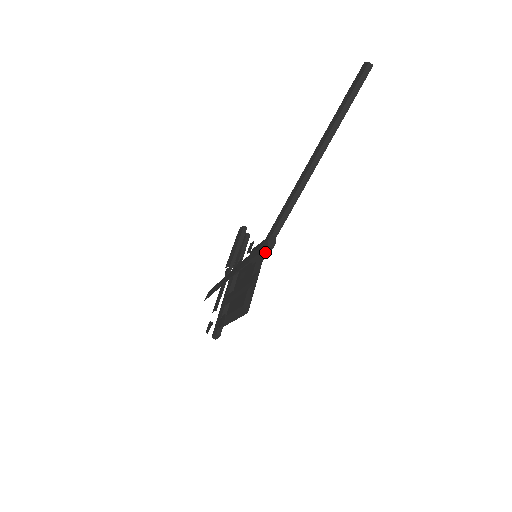
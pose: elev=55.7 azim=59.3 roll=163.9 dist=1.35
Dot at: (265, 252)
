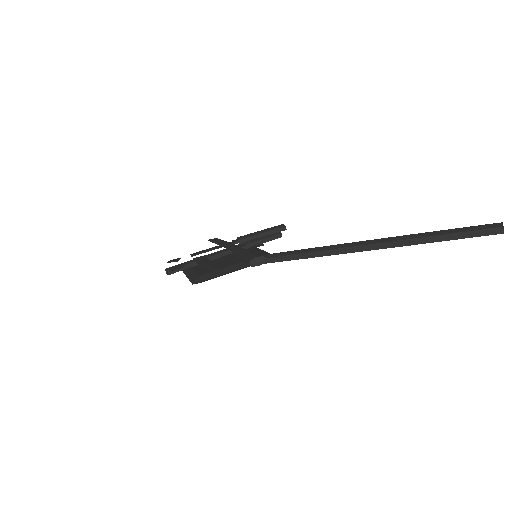
Dot at: (247, 262)
